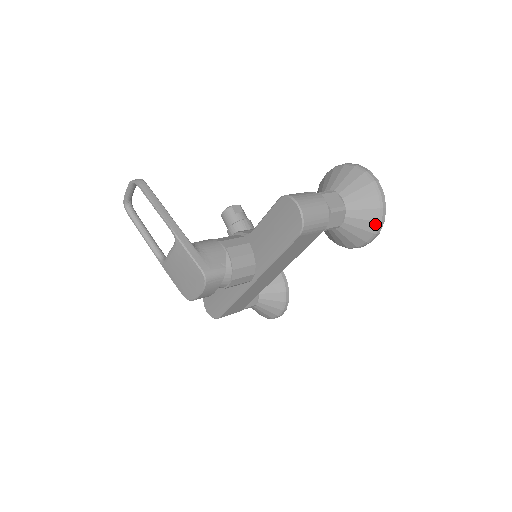
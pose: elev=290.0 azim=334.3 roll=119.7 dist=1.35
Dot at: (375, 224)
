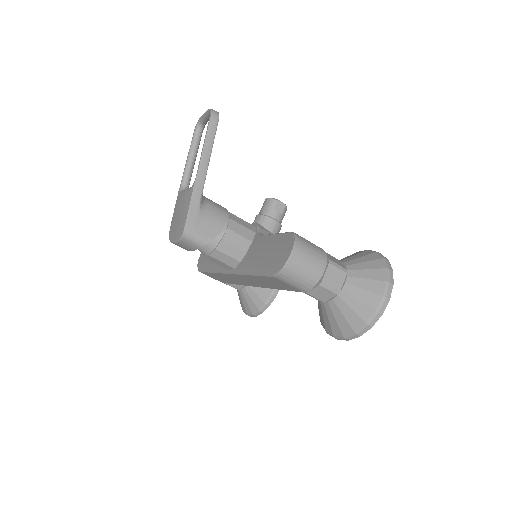
Dot at: (350, 330)
